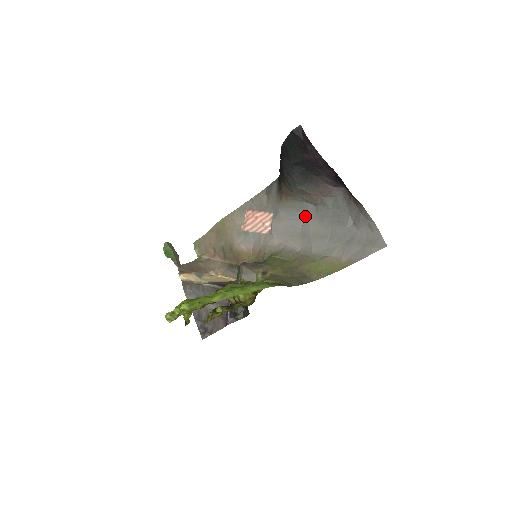
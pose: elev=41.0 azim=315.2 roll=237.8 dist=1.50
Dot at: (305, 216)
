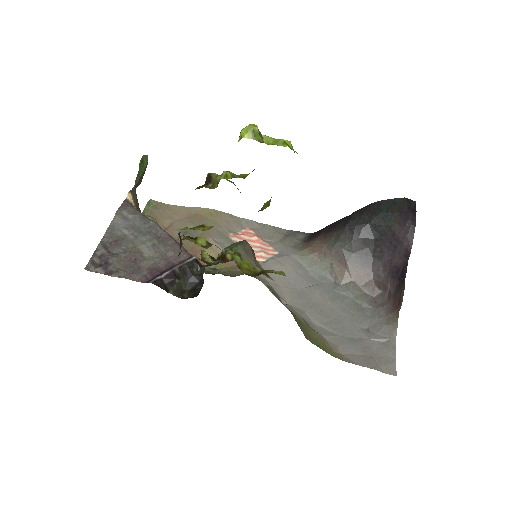
Dot at: (316, 282)
